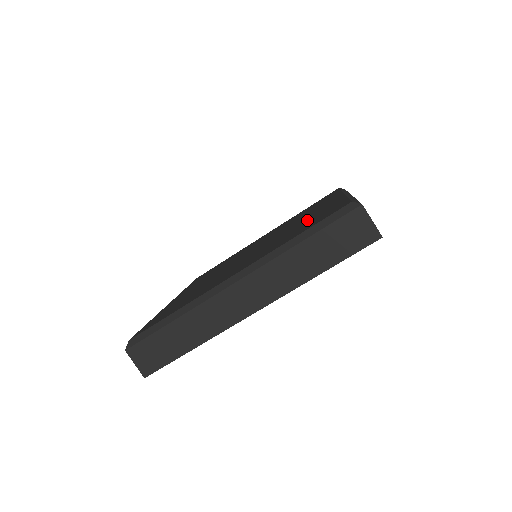
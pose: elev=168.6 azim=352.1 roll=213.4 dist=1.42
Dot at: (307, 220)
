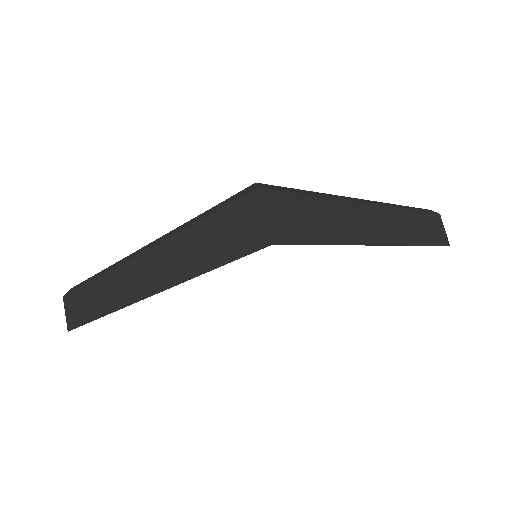
Dot at: occluded
